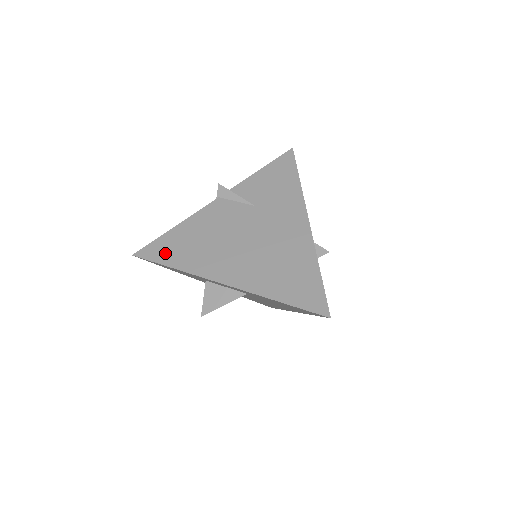
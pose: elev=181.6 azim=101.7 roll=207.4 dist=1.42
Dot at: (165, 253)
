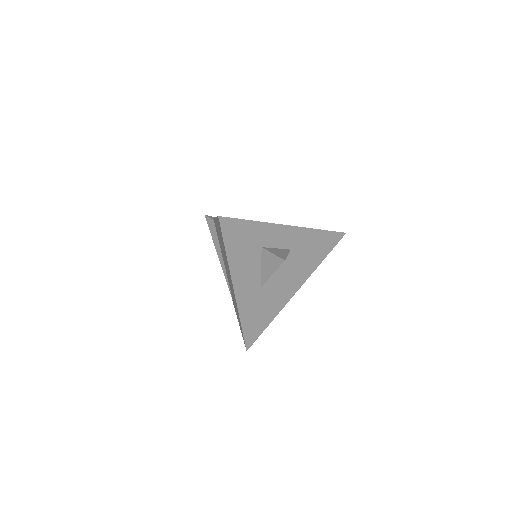
Dot at: occluded
